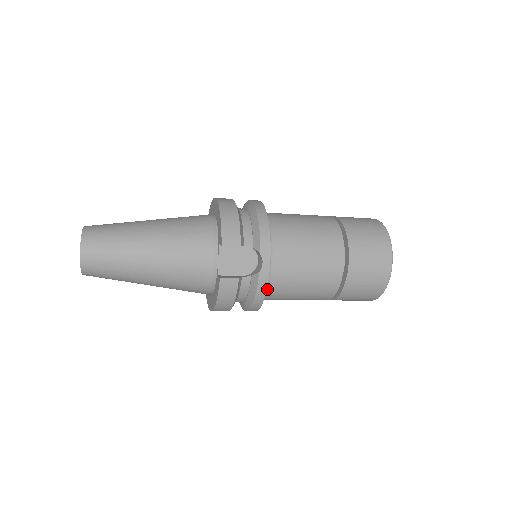
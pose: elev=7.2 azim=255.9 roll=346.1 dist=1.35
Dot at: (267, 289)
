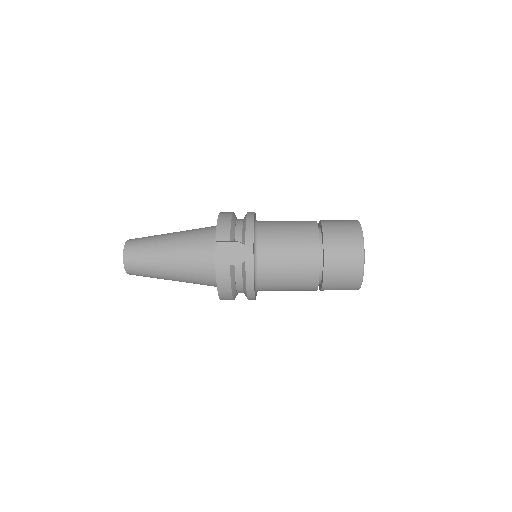
Dot at: (258, 277)
